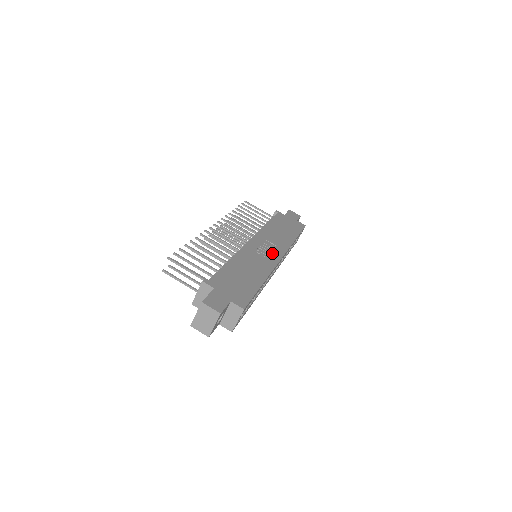
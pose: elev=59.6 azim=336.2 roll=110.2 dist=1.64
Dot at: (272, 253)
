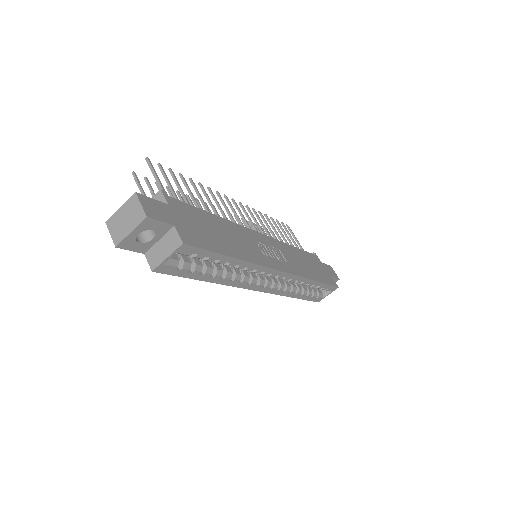
Dot at: (276, 259)
